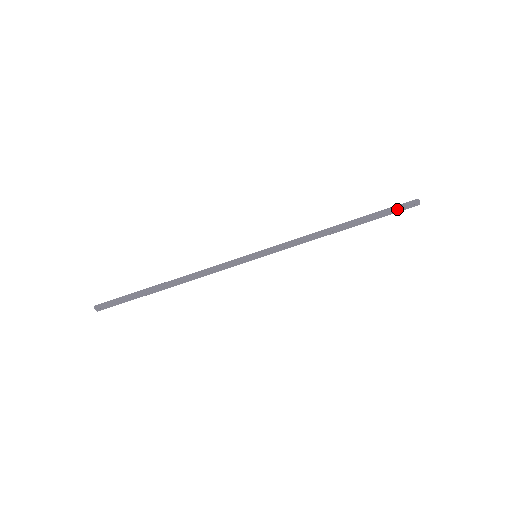
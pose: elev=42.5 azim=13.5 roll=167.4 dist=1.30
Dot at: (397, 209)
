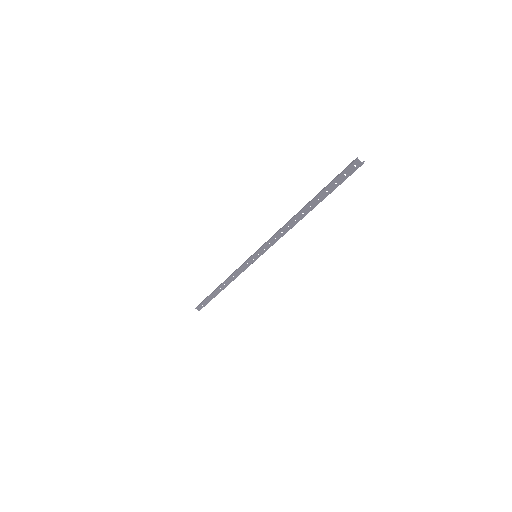
Dot at: (340, 177)
